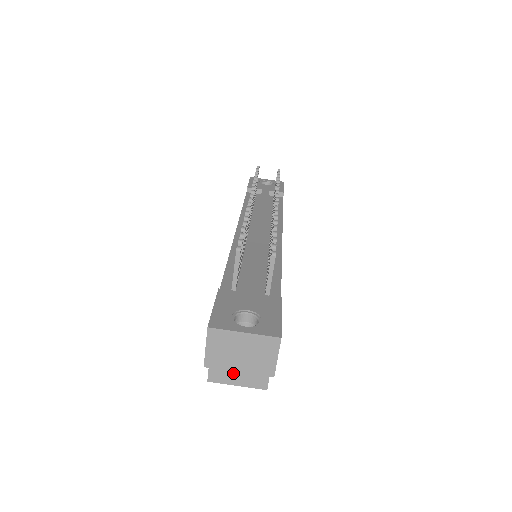
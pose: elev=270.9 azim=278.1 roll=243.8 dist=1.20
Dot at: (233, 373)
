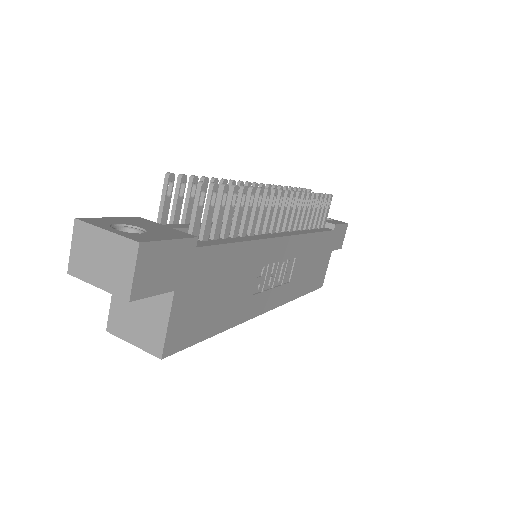
Dot at: (130, 325)
